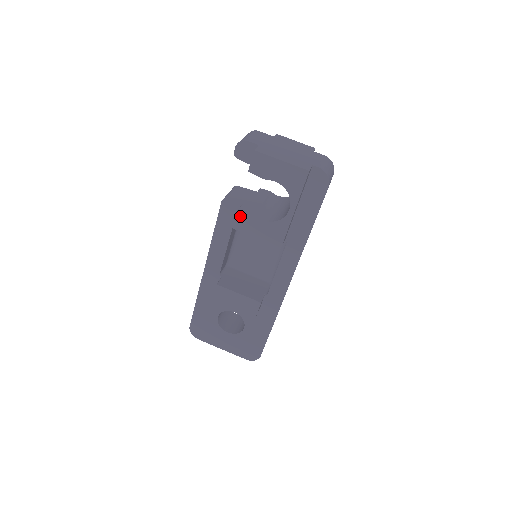
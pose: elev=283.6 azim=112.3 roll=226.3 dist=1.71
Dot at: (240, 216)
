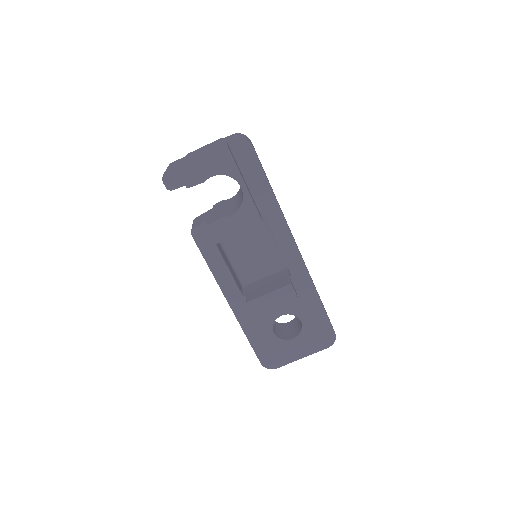
Dot at: (212, 229)
